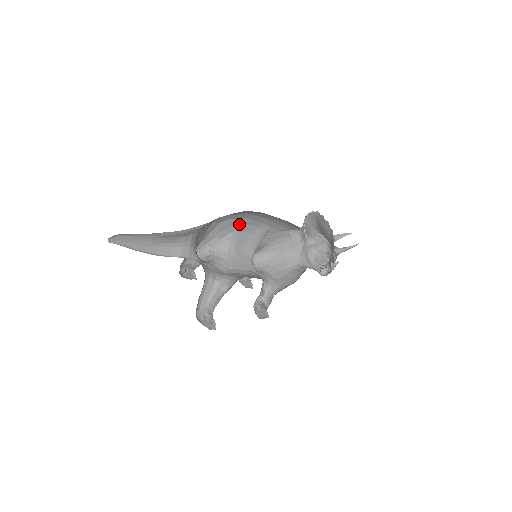
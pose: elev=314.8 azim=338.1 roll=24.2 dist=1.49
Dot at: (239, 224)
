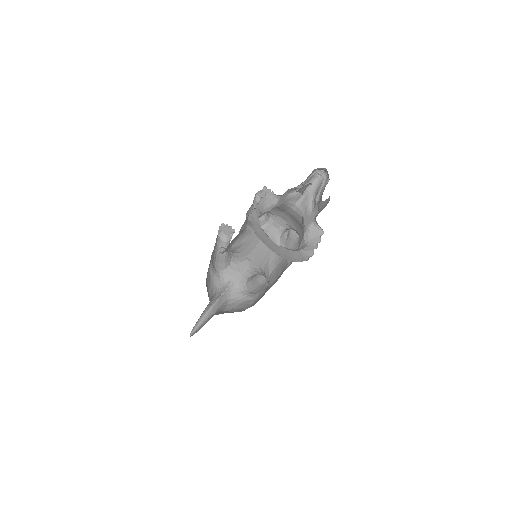
Dot at: occluded
